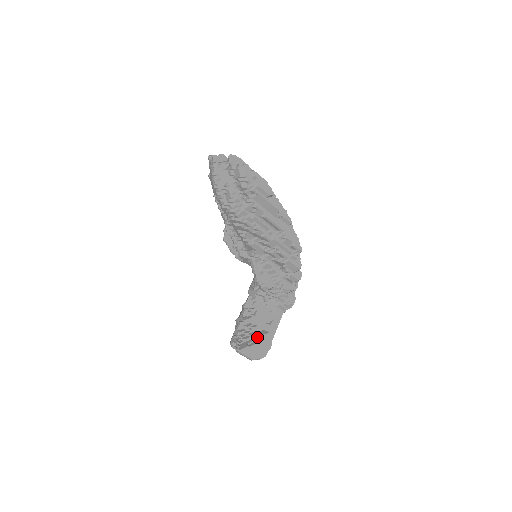
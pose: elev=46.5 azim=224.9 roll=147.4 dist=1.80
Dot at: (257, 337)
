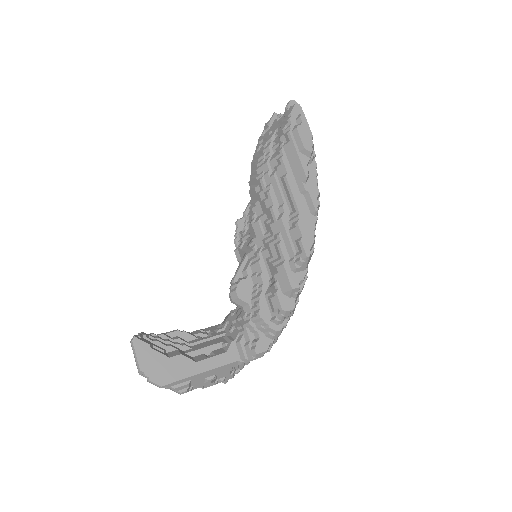
Dot at: (174, 352)
